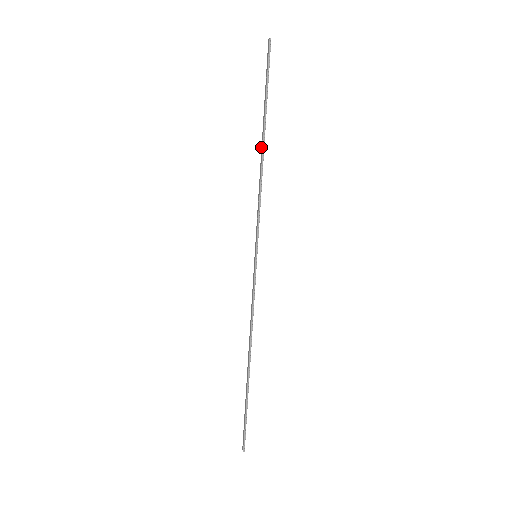
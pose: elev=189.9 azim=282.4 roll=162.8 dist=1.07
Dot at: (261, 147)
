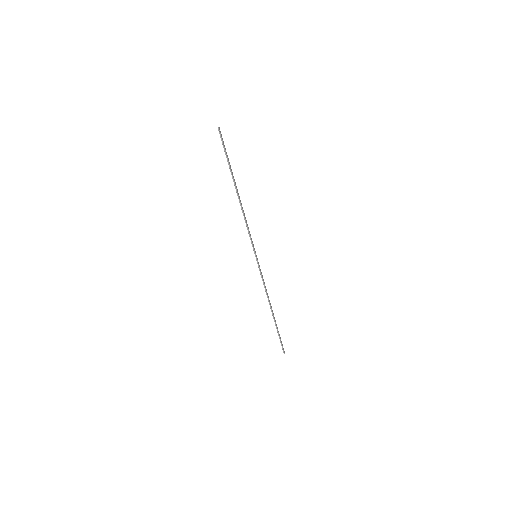
Dot at: (237, 194)
